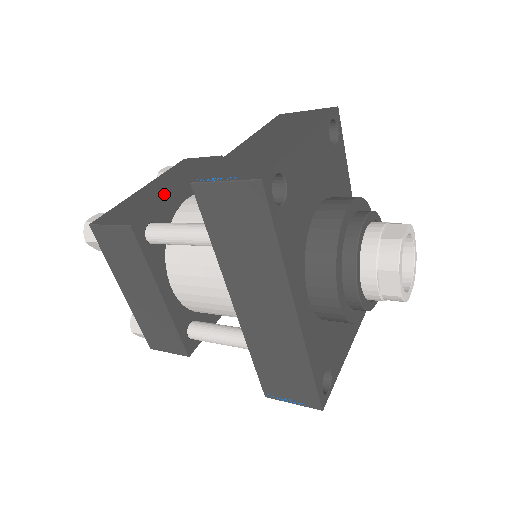
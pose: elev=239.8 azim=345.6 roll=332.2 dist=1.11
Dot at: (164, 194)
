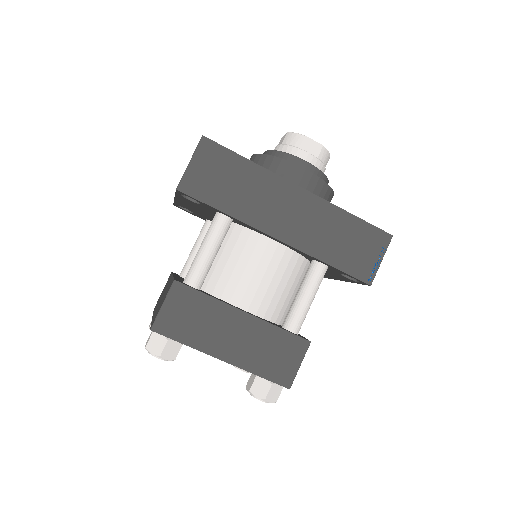
Dot at: (169, 283)
